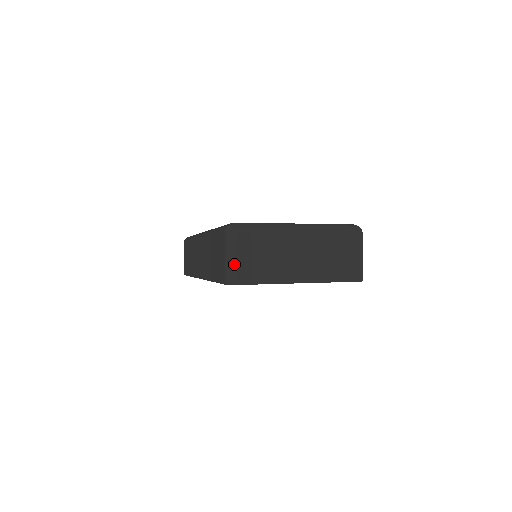
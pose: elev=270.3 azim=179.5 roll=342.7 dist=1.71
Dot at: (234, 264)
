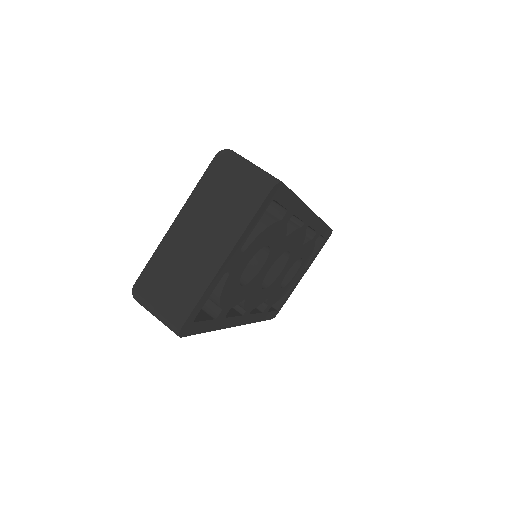
Dot at: (162, 317)
